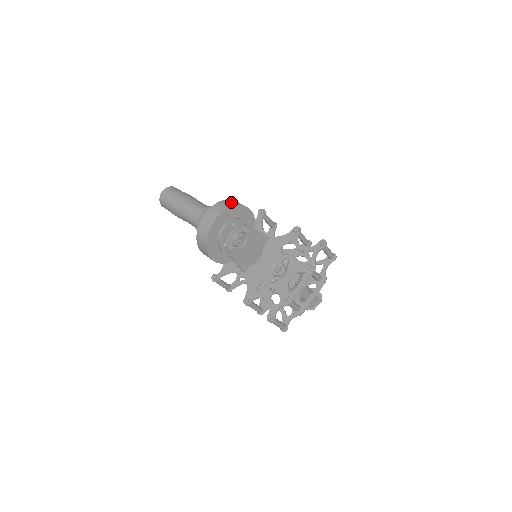
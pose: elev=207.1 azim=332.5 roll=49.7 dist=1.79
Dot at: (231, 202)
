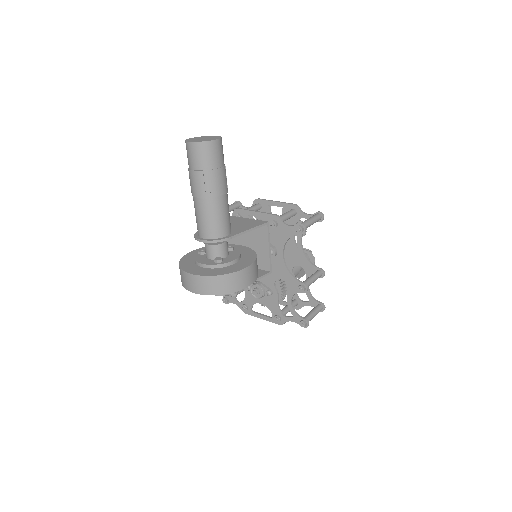
Dot at: (227, 284)
